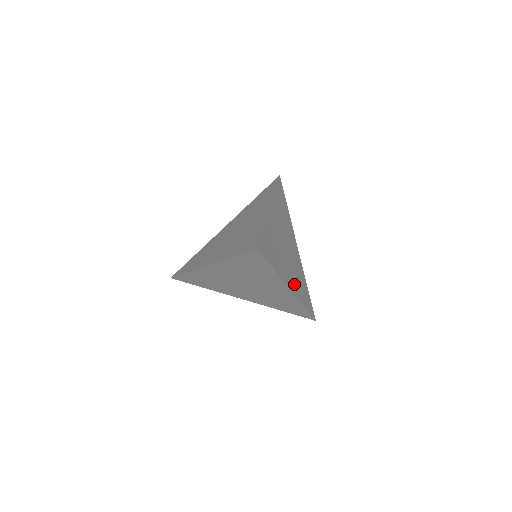
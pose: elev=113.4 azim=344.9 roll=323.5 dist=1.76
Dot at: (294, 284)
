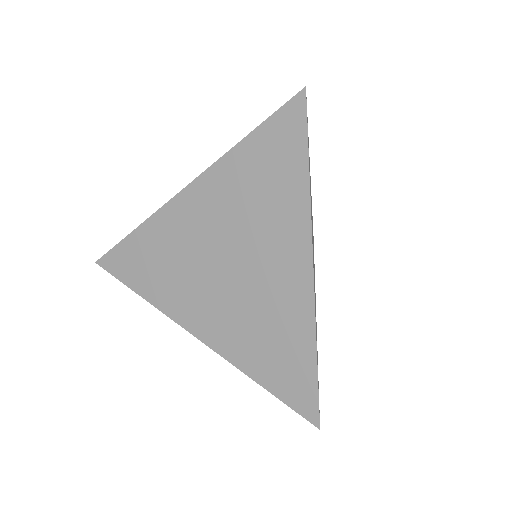
Dot at: (314, 286)
